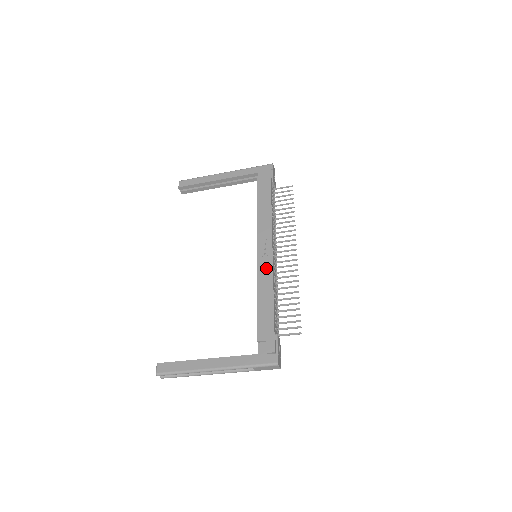
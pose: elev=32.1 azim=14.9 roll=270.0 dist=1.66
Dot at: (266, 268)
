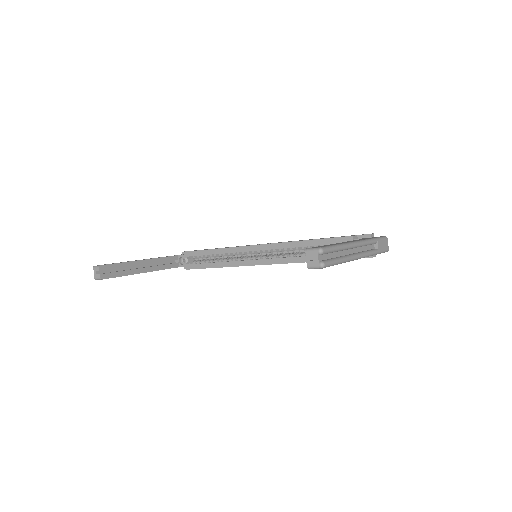
Dot at: occluded
